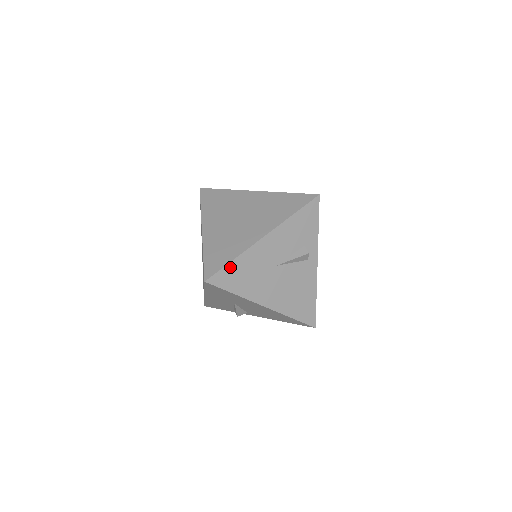
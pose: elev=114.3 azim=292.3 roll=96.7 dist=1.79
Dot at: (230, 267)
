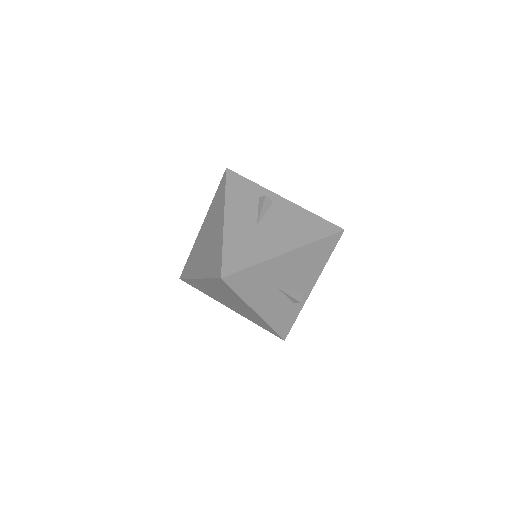
Dot at: (226, 254)
